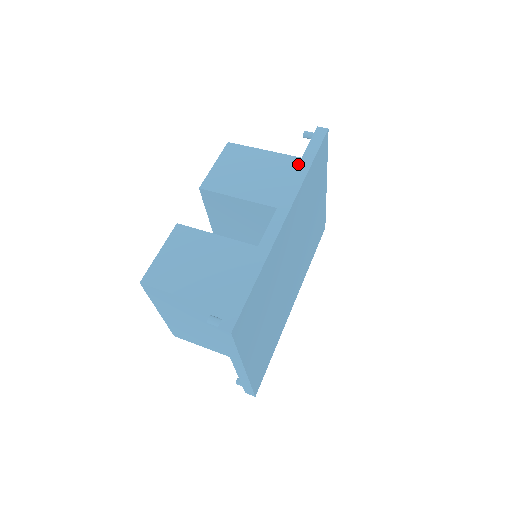
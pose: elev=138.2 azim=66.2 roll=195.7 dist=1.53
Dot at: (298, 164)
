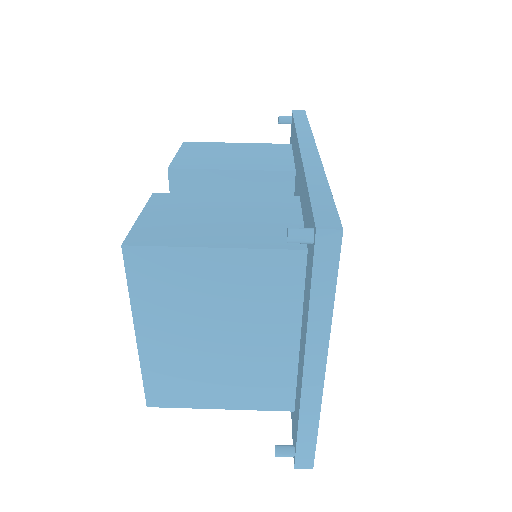
Dot at: (281, 147)
